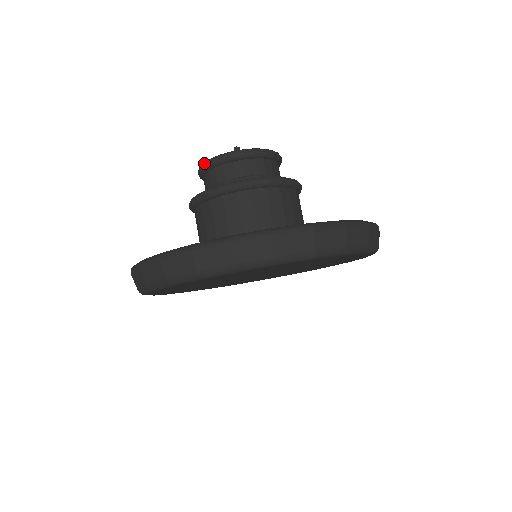
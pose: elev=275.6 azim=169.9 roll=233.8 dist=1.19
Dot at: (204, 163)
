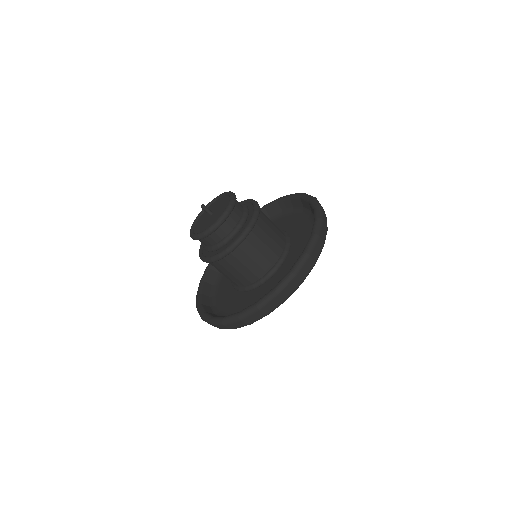
Dot at: occluded
